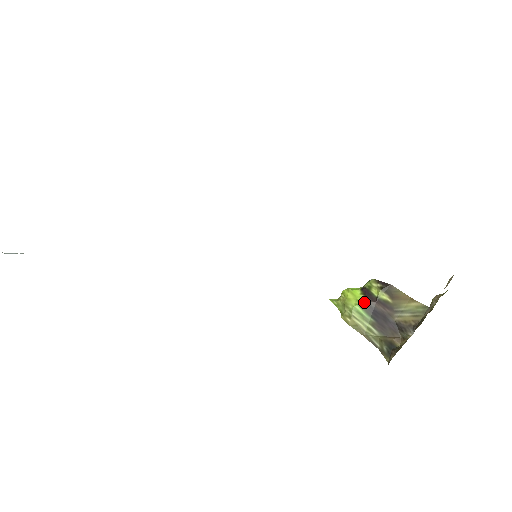
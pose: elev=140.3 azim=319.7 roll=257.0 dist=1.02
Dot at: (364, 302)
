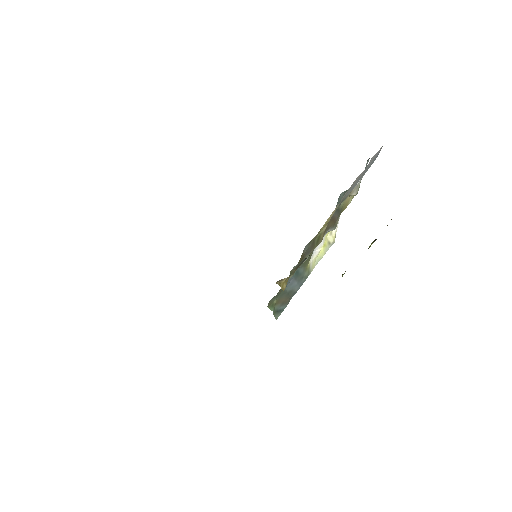
Dot at: occluded
